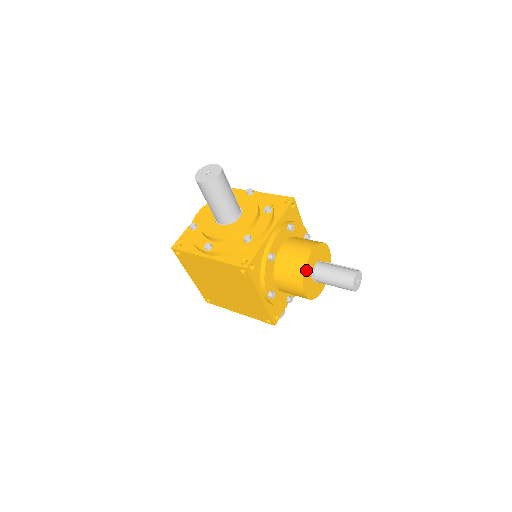
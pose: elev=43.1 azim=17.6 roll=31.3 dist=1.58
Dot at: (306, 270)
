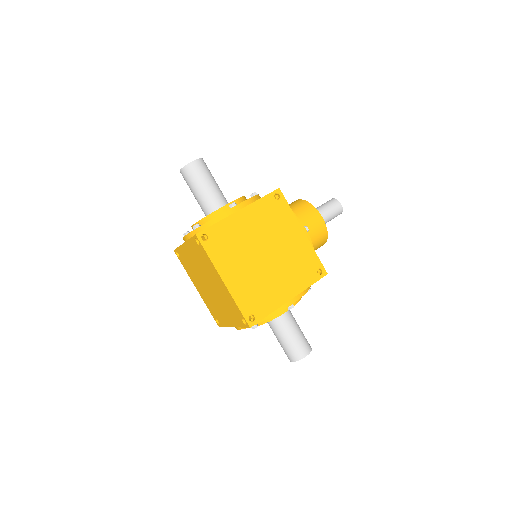
Dot at: occluded
